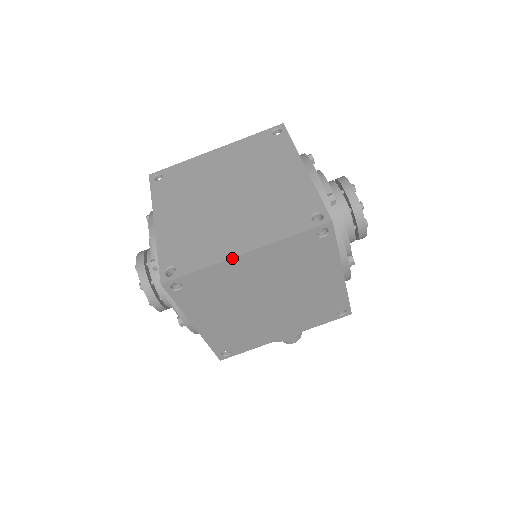
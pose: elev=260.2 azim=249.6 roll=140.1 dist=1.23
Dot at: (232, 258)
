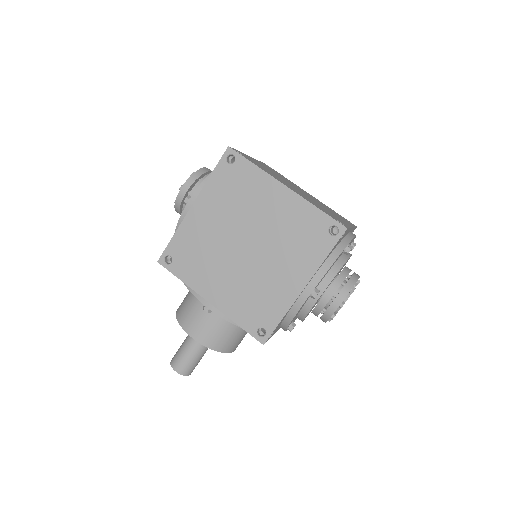
Dot at: (277, 180)
